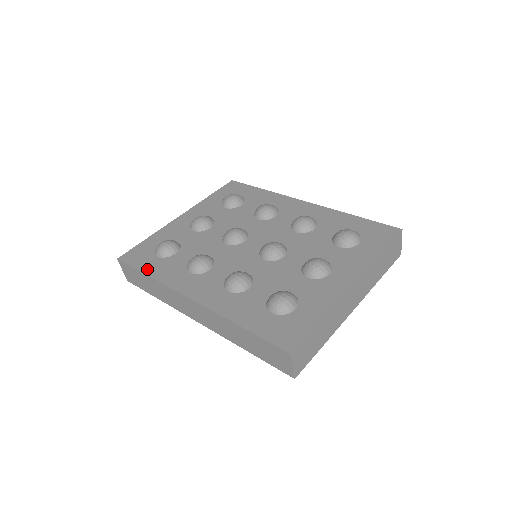
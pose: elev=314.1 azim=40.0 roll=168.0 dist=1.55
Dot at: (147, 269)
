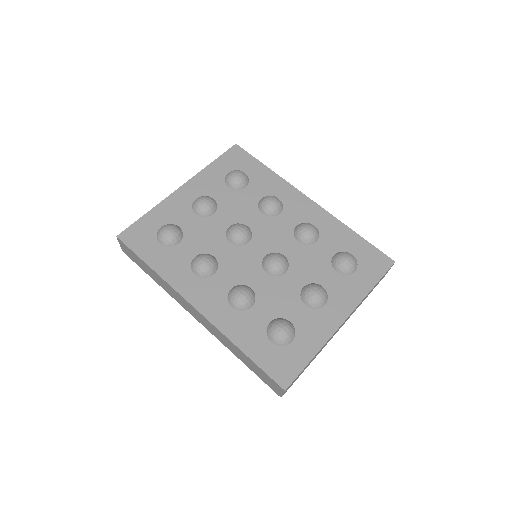
Dot at: (150, 259)
